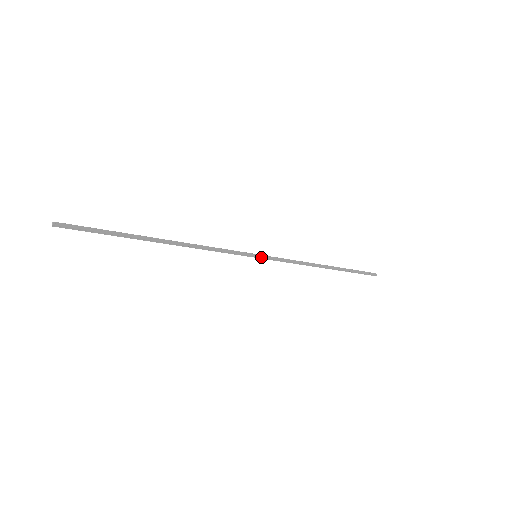
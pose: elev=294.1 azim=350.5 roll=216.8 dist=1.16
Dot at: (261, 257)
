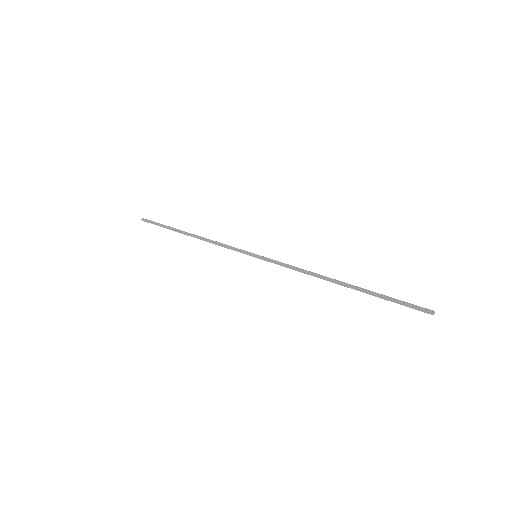
Dot at: (259, 257)
